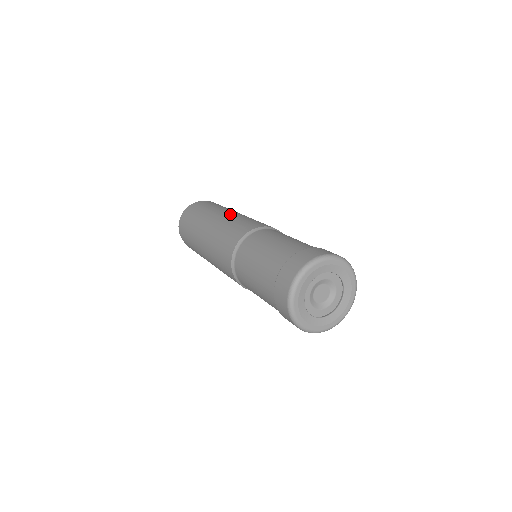
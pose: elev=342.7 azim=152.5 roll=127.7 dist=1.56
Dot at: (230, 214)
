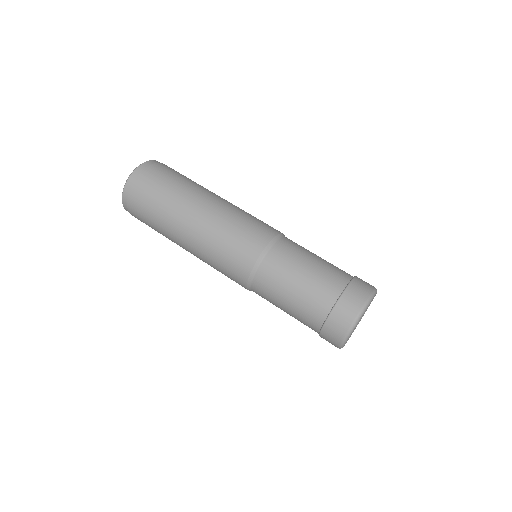
Dot at: (199, 228)
